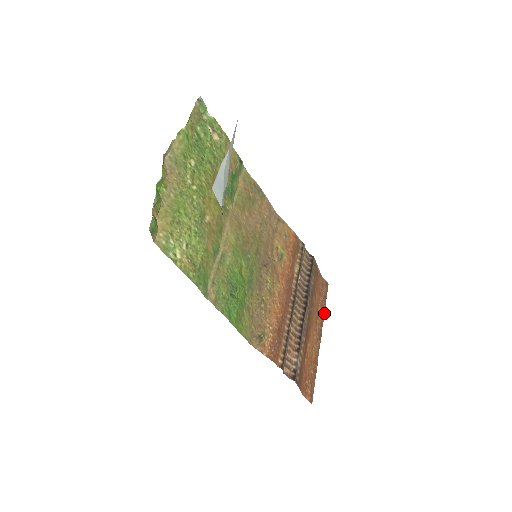
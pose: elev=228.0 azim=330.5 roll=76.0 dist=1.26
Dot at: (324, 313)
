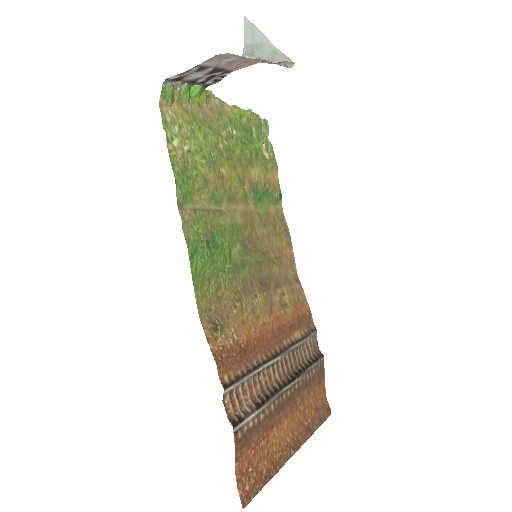
Dot at: (313, 433)
